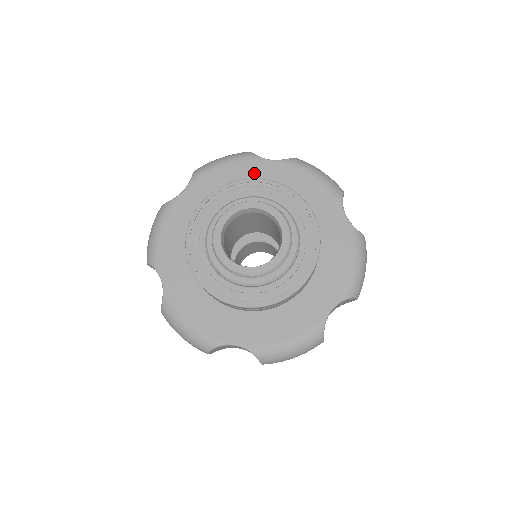
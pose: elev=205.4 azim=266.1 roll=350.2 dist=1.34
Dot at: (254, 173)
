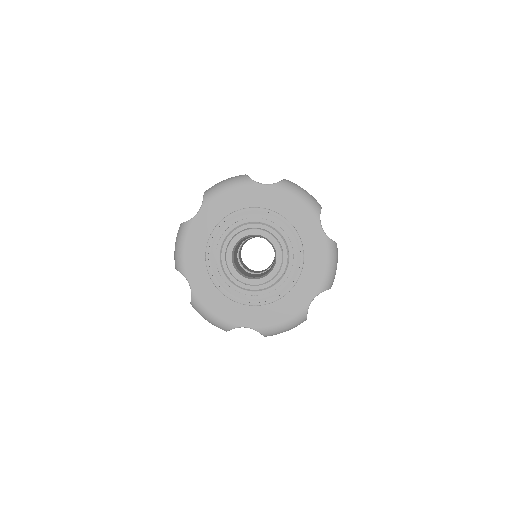
Dot at: (252, 196)
